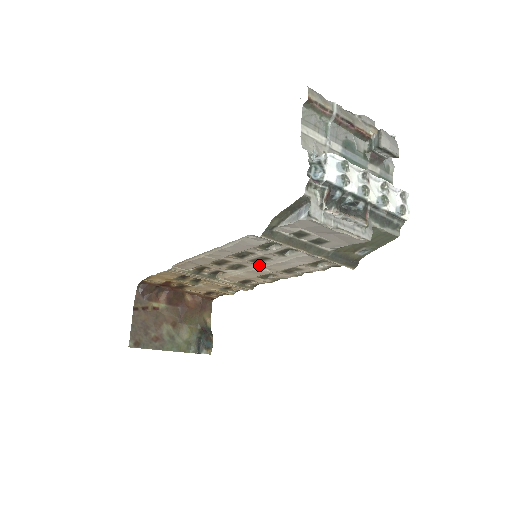
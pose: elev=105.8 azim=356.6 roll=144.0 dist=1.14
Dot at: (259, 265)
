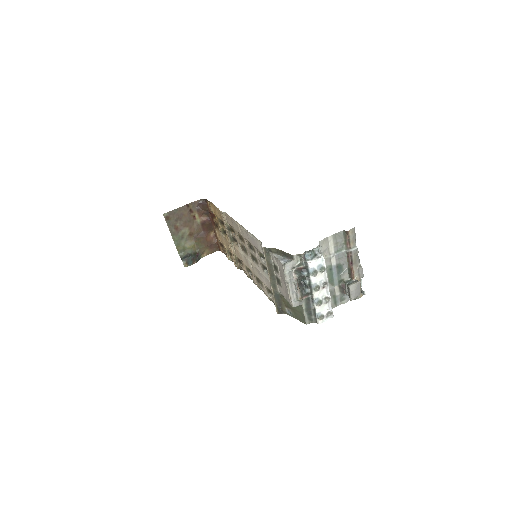
Dot at: (252, 261)
